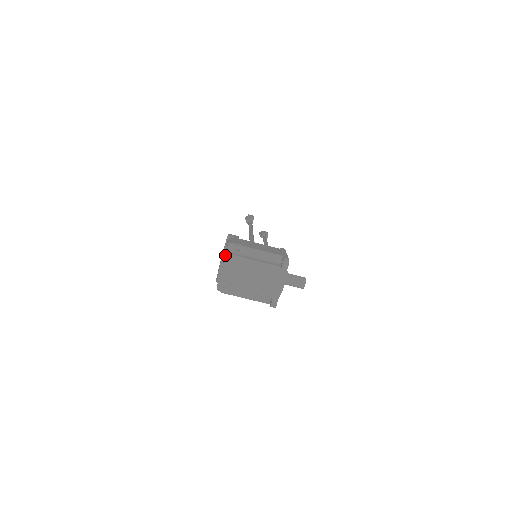
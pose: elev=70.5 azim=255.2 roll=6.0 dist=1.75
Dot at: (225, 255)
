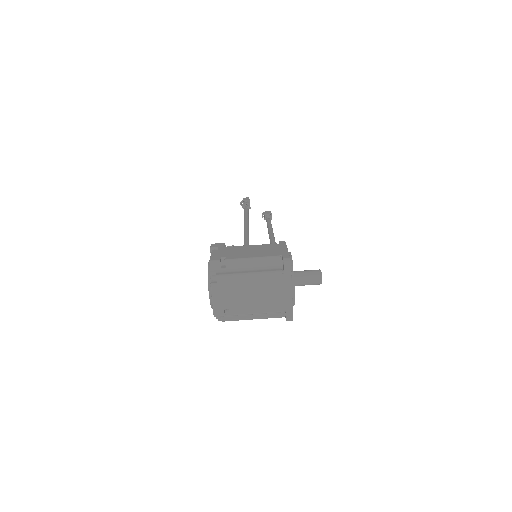
Dot at: (210, 277)
